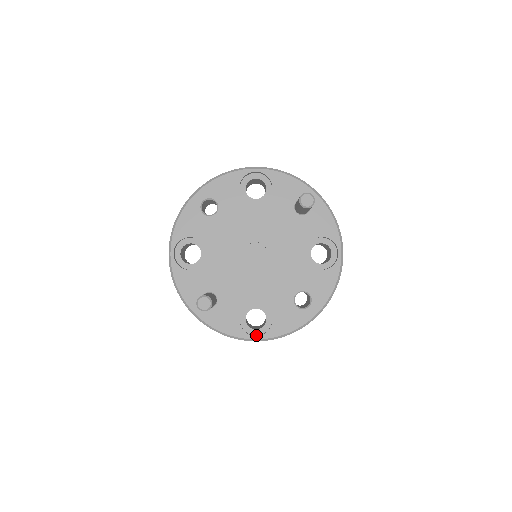
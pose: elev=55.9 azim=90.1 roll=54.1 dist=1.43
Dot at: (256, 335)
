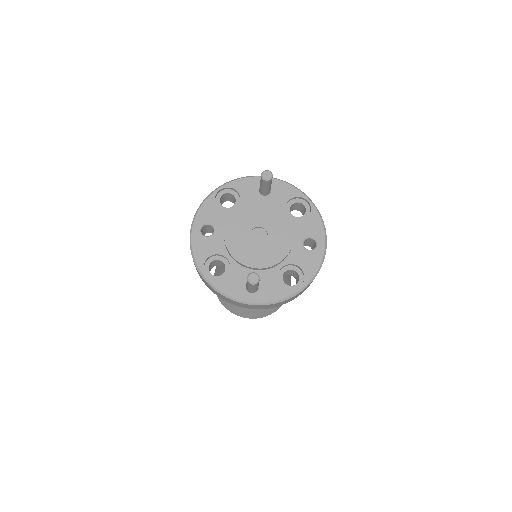
Dot at: (299, 287)
